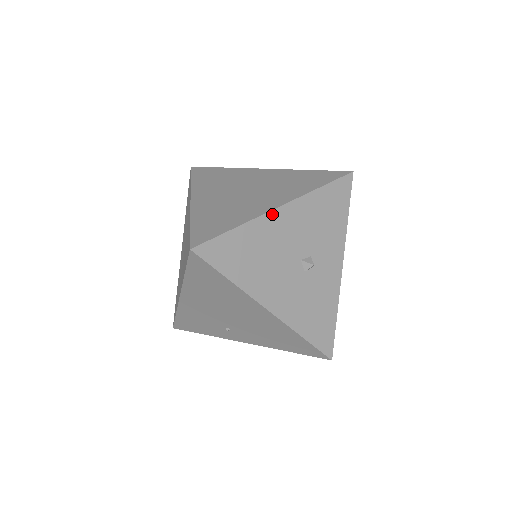
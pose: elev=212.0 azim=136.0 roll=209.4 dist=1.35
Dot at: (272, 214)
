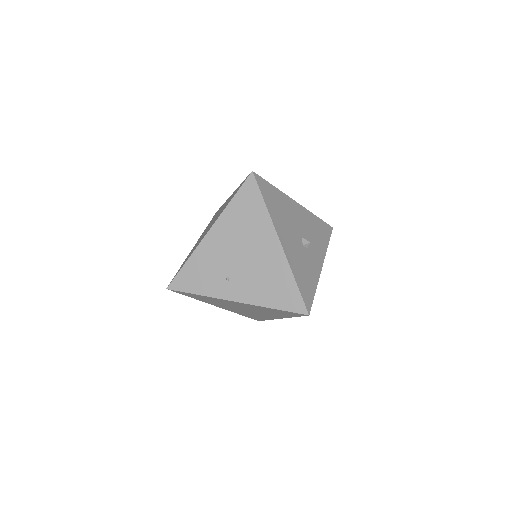
Dot at: (293, 201)
